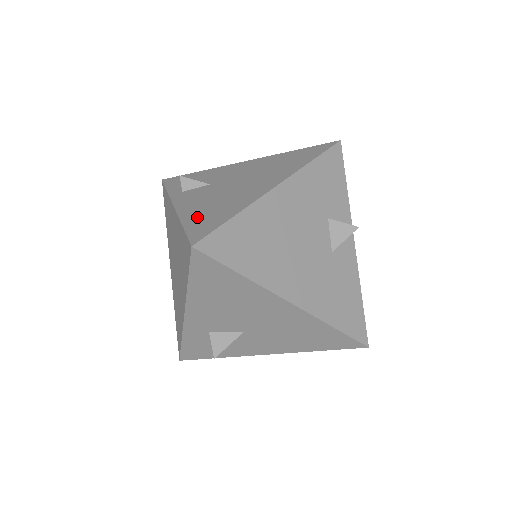
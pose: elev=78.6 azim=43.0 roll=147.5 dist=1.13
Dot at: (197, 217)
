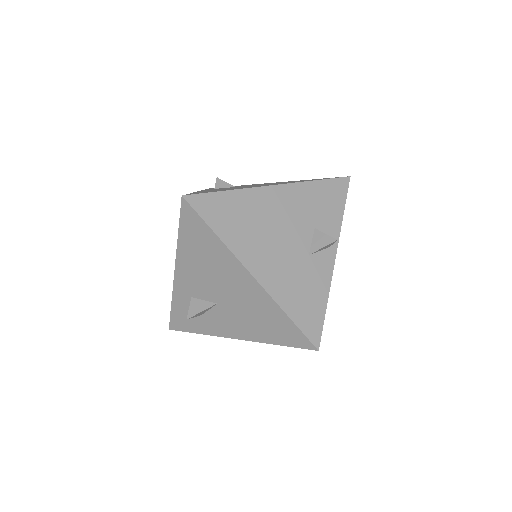
Dot at: occluded
